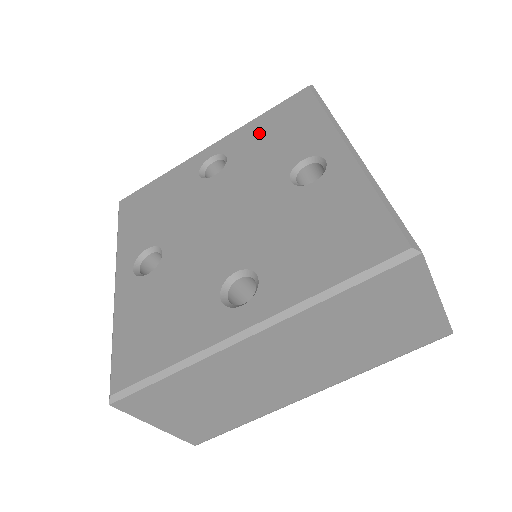
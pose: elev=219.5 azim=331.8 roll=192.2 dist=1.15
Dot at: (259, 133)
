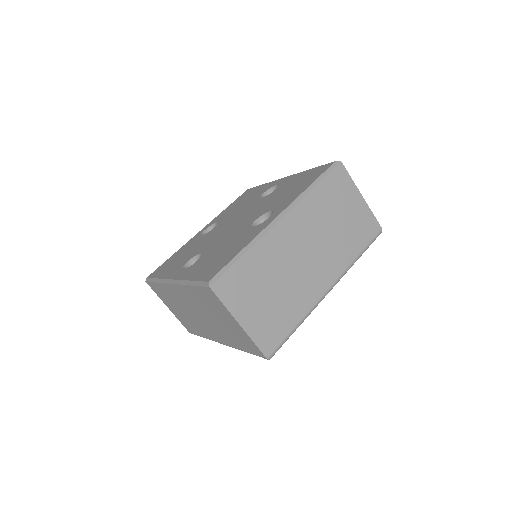
Dot at: (231, 208)
